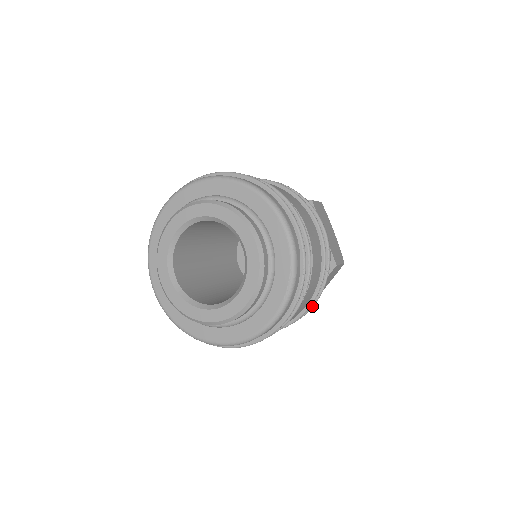
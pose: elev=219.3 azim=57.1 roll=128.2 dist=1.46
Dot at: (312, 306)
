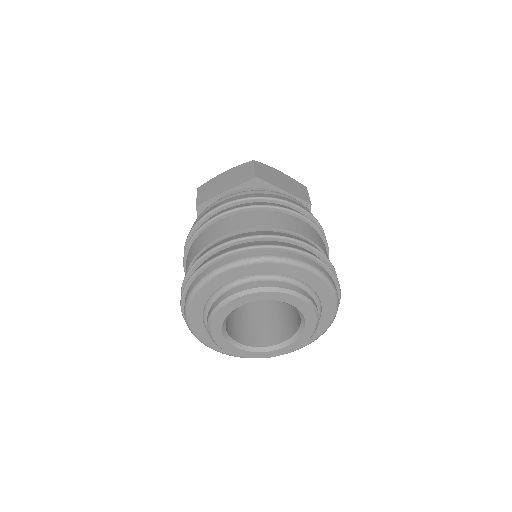
Dot at: occluded
